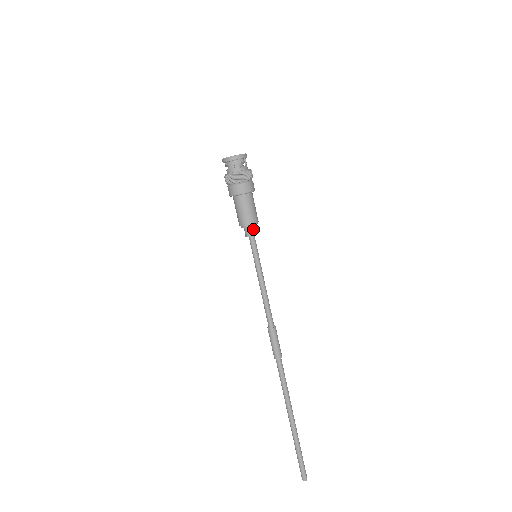
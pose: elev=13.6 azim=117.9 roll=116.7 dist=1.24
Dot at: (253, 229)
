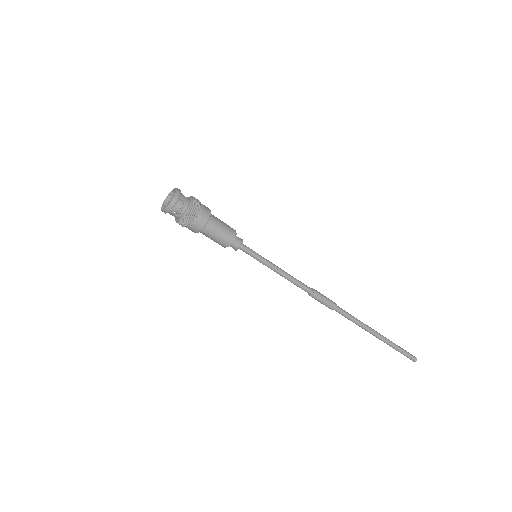
Dot at: (235, 244)
